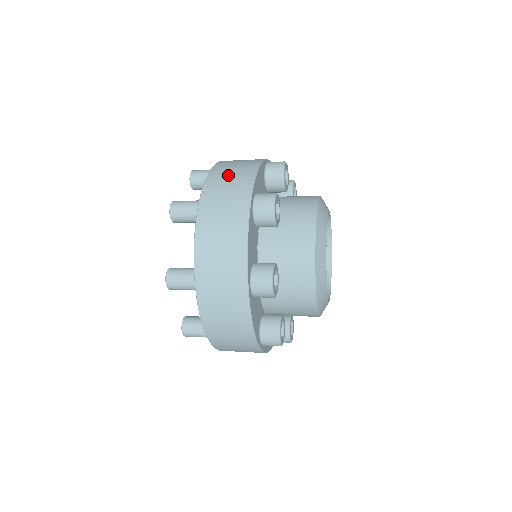
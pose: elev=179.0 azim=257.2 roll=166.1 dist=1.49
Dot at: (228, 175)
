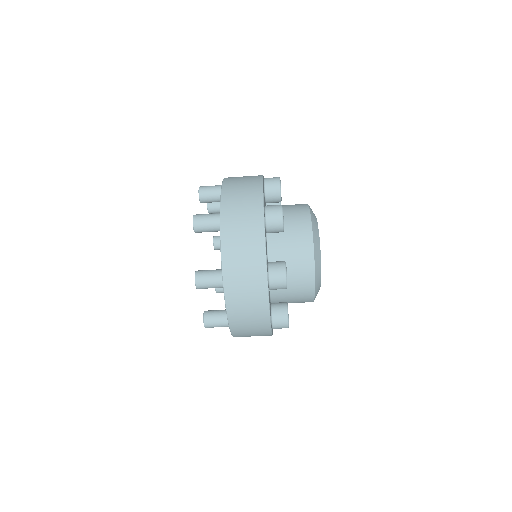
Dot at: (239, 191)
